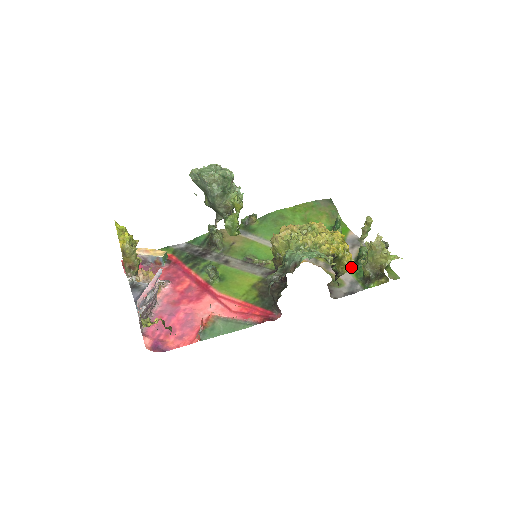
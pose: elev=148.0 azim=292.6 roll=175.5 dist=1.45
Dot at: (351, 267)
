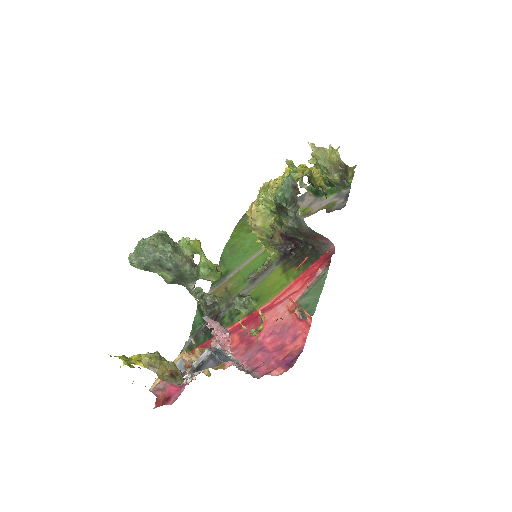
Dot at: (321, 198)
